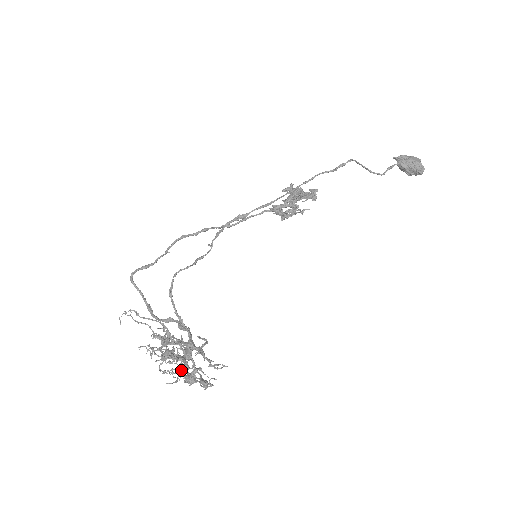
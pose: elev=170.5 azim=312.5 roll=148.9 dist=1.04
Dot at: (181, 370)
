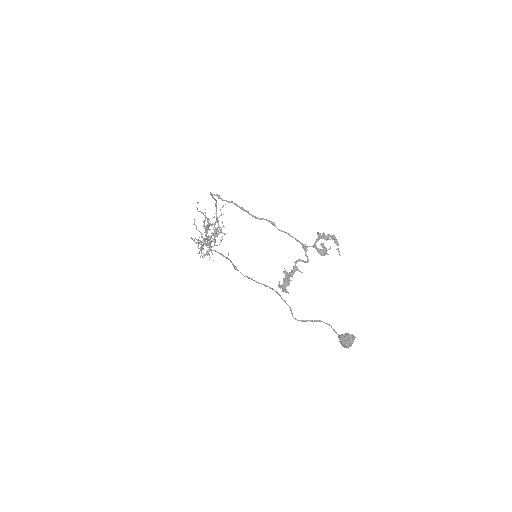
Dot at: (222, 221)
